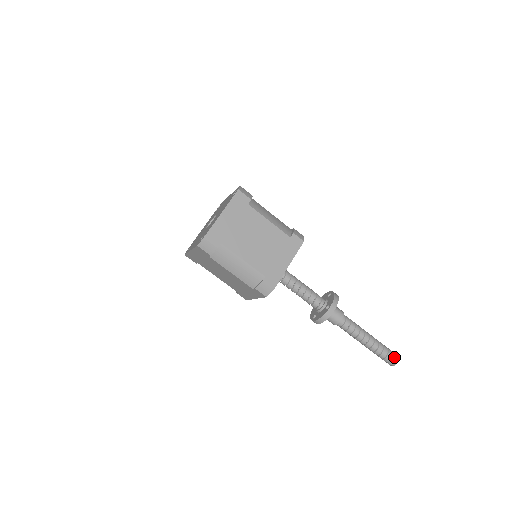
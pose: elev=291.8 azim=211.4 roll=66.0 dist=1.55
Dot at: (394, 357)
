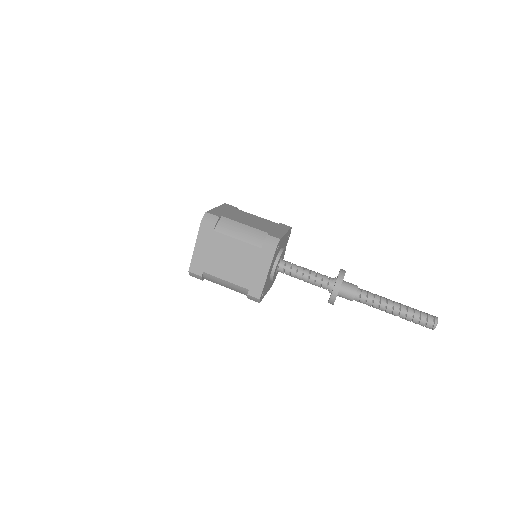
Dot at: (429, 323)
